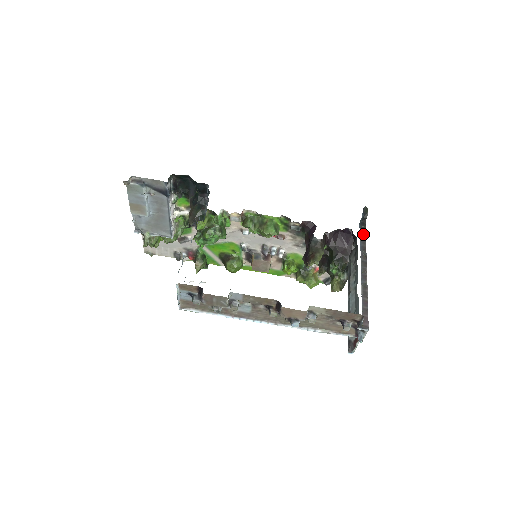
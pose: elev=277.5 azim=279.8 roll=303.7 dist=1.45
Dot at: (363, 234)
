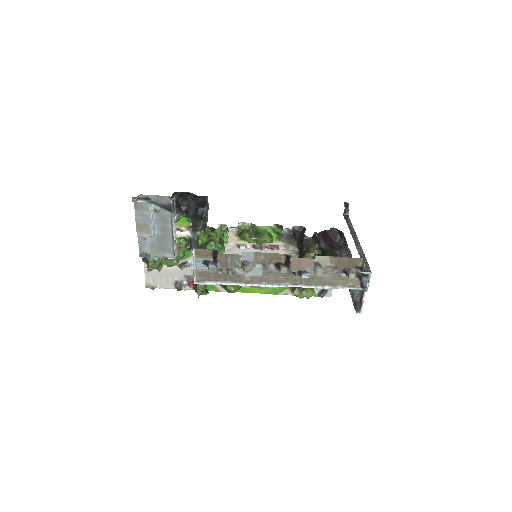
Dot at: (348, 221)
